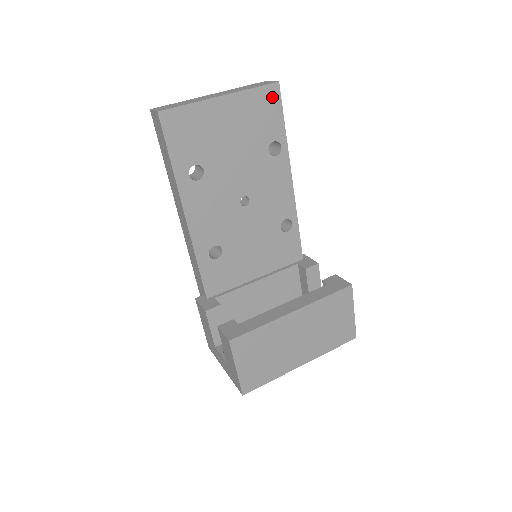
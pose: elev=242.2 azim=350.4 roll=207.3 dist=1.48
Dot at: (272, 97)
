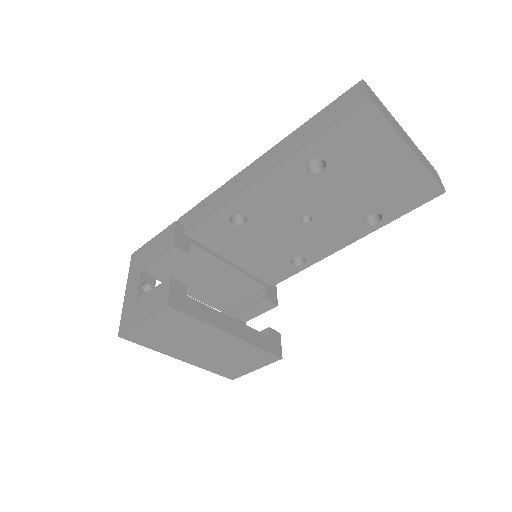
Dot at: (427, 193)
